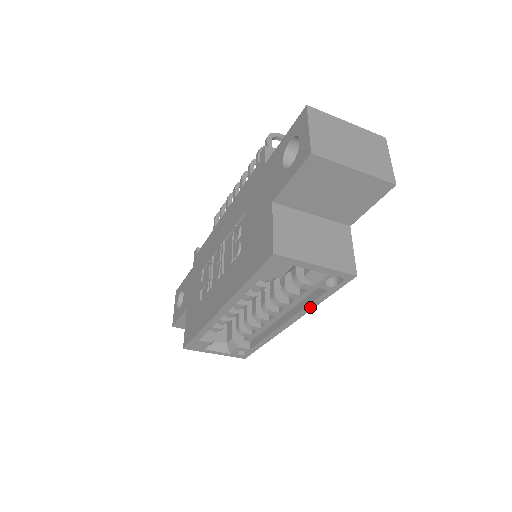
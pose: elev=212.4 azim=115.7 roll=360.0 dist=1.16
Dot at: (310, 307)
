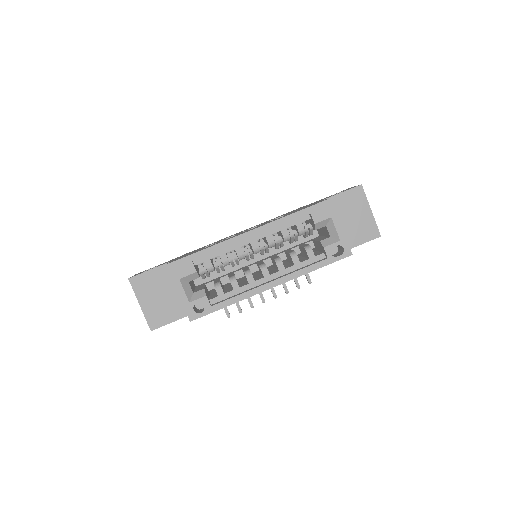
Dot at: (303, 272)
